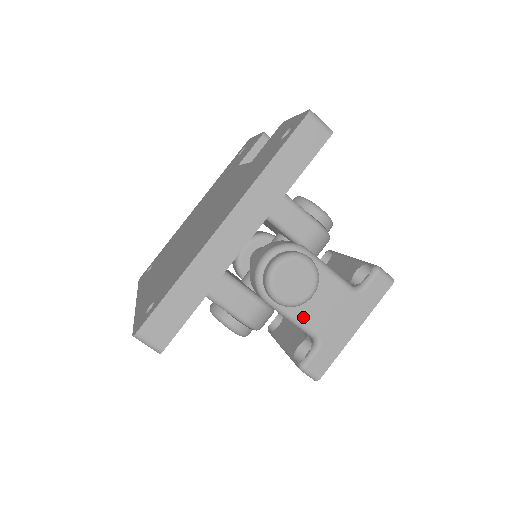
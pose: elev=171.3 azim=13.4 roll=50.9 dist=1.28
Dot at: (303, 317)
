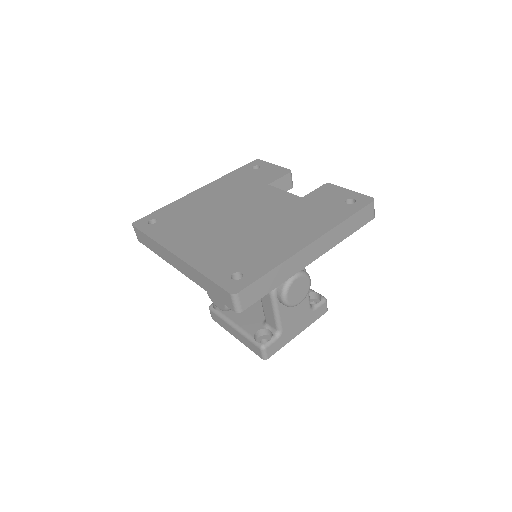
Dot at: (283, 314)
